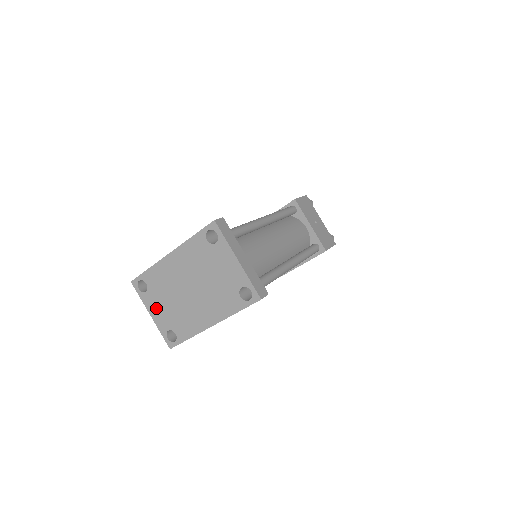
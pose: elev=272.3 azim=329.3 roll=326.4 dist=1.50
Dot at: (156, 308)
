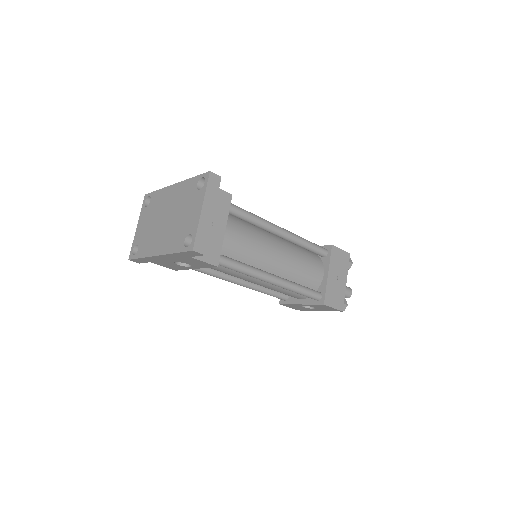
Dot at: (143, 223)
